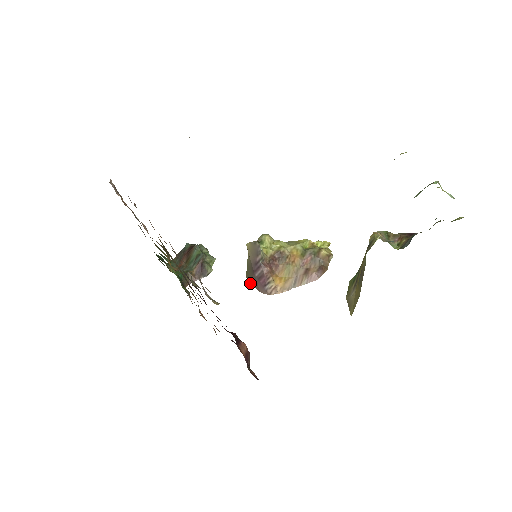
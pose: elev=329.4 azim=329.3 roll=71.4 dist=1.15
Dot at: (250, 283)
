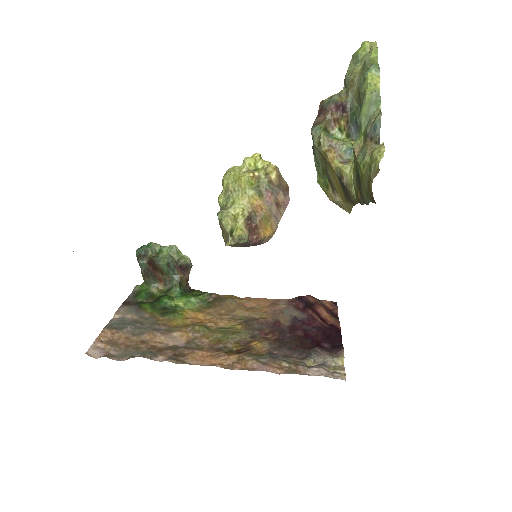
Dot at: occluded
